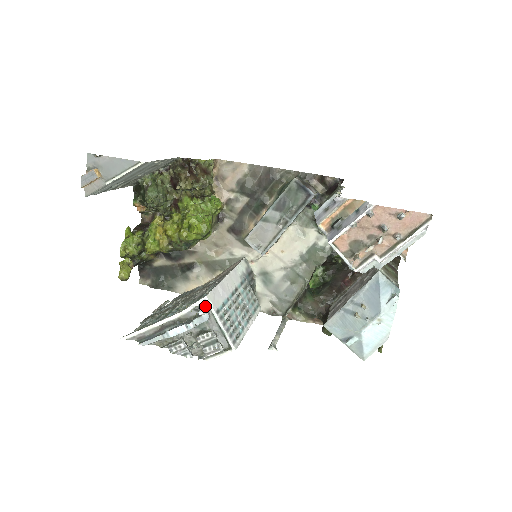
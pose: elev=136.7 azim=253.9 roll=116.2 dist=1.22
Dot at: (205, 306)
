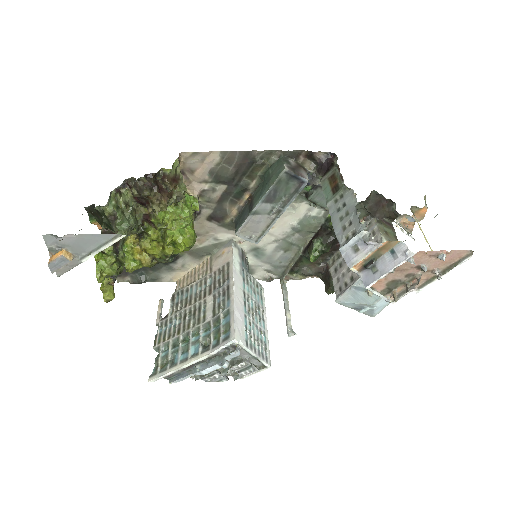
Dot at: (234, 344)
